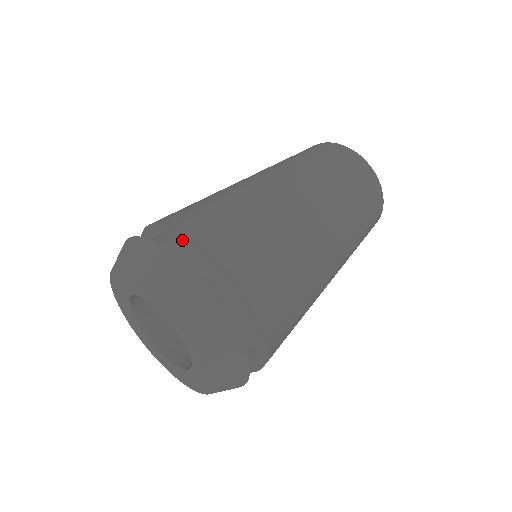
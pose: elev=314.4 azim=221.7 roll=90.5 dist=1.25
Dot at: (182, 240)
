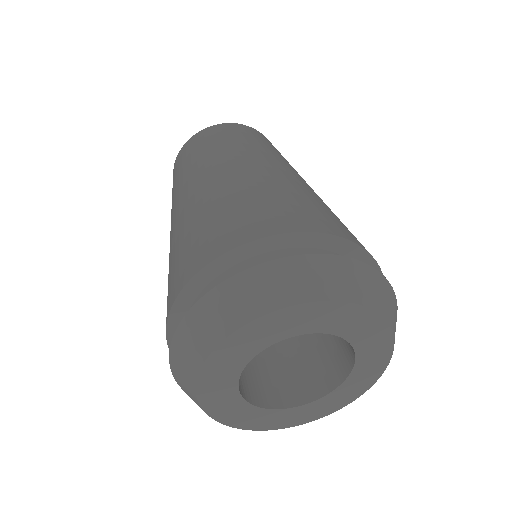
Dot at: (197, 294)
